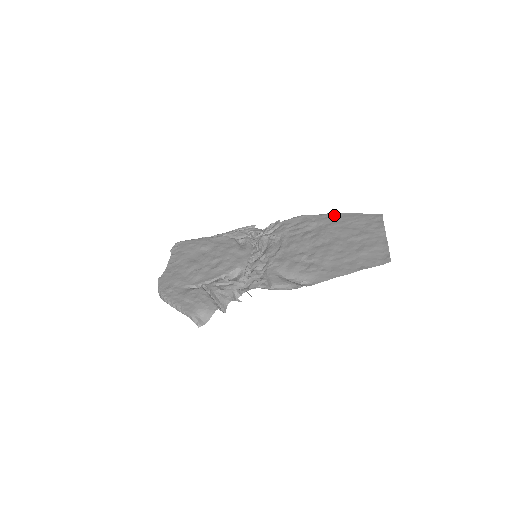
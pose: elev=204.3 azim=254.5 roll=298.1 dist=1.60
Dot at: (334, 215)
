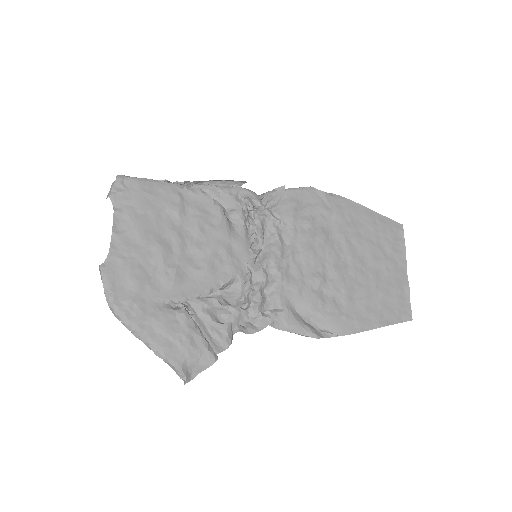
Dot at: (352, 206)
